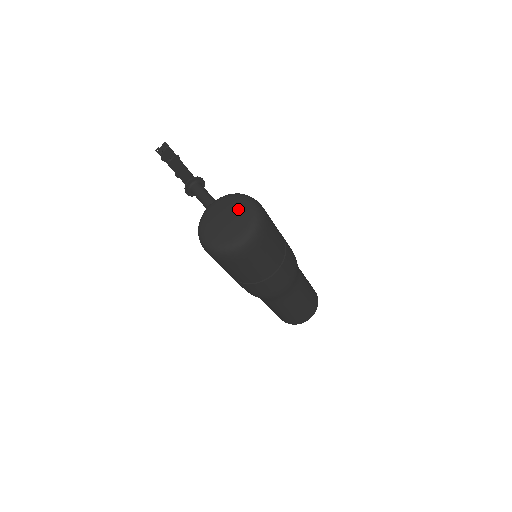
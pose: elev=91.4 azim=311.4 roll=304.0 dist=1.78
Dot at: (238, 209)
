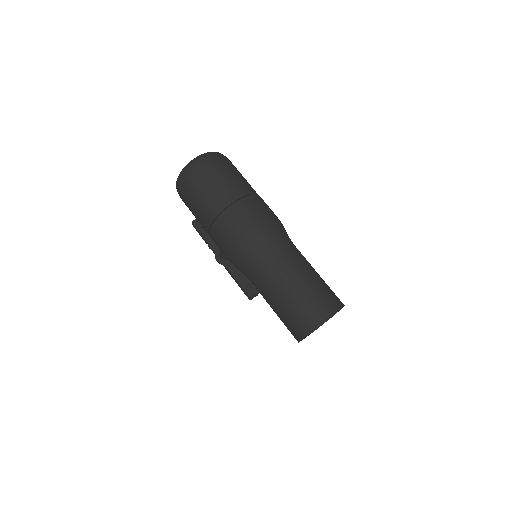
Dot at: occluded
